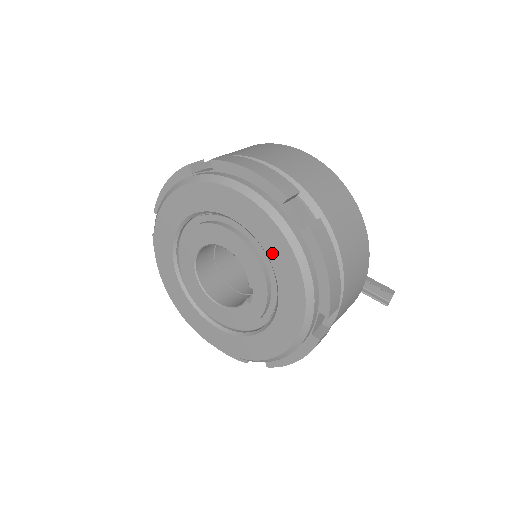
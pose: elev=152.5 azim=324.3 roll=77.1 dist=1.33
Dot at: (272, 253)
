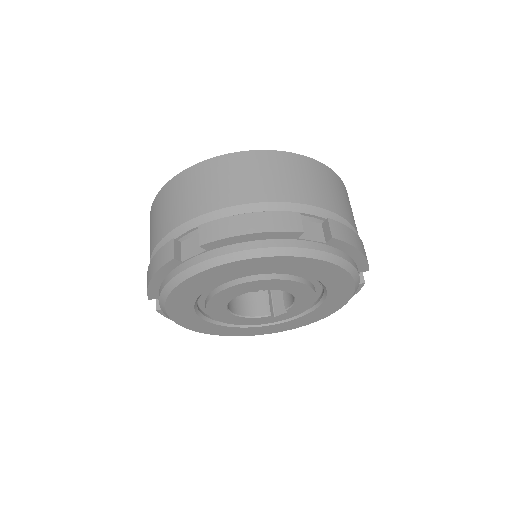
Dot at: (331, 299)
